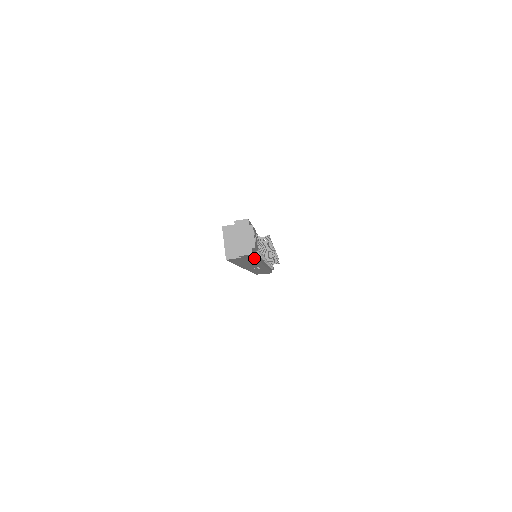
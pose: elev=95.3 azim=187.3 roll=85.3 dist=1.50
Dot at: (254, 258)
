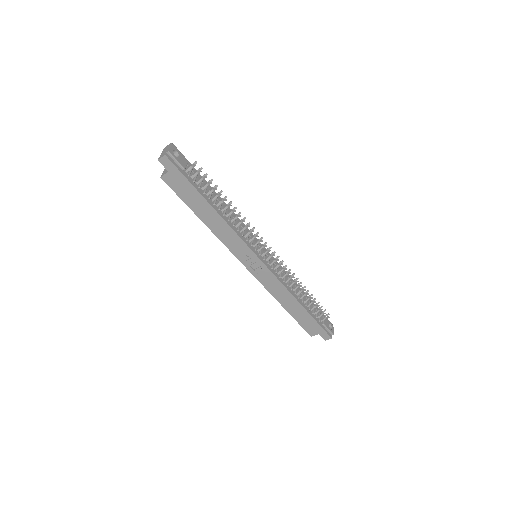
Dot at: (189, 183)
